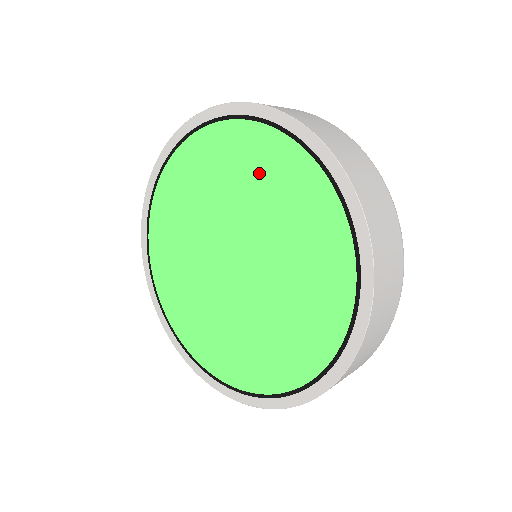
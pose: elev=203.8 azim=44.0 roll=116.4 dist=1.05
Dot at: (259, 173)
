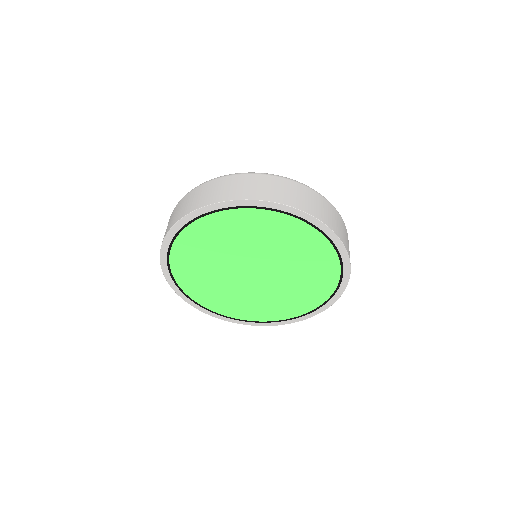
Dot at: (298, 246)
